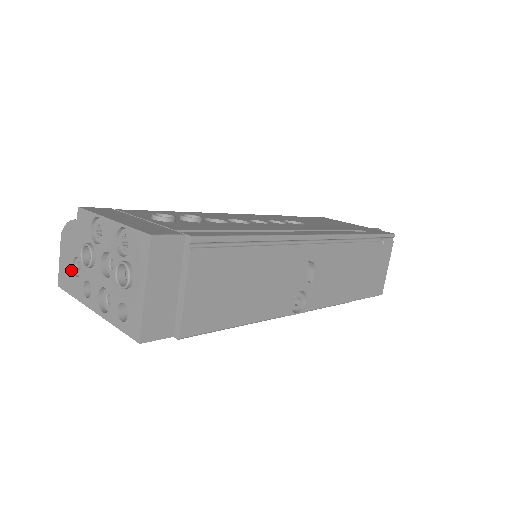
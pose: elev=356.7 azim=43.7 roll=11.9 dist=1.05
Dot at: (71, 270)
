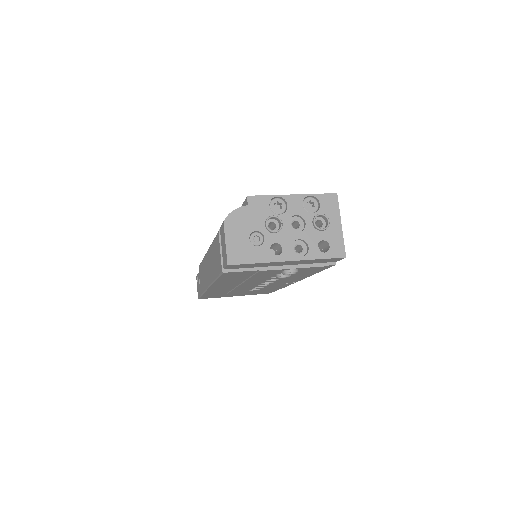
Dot at: (248, 244)
